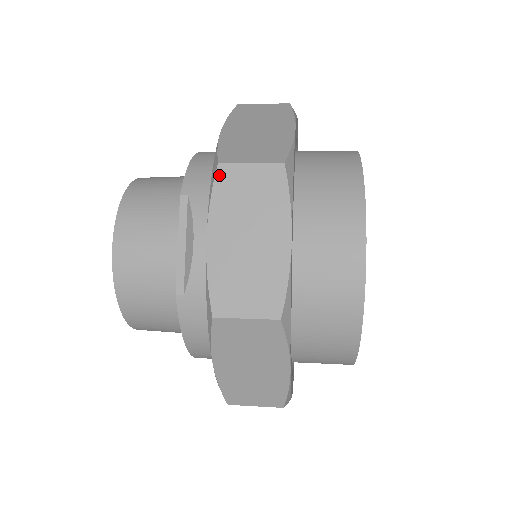
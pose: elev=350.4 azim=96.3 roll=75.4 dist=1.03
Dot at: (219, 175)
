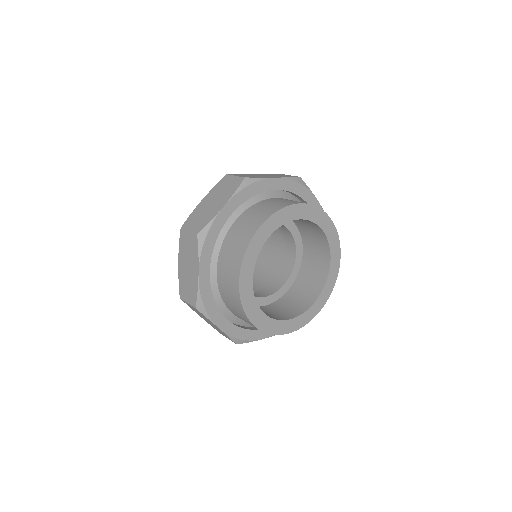
Dot at: (184, 302)
